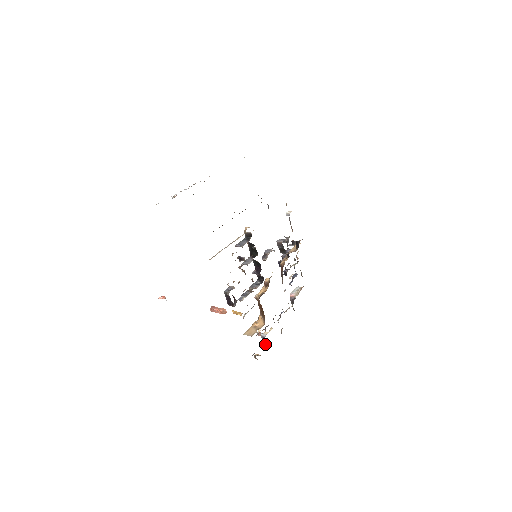
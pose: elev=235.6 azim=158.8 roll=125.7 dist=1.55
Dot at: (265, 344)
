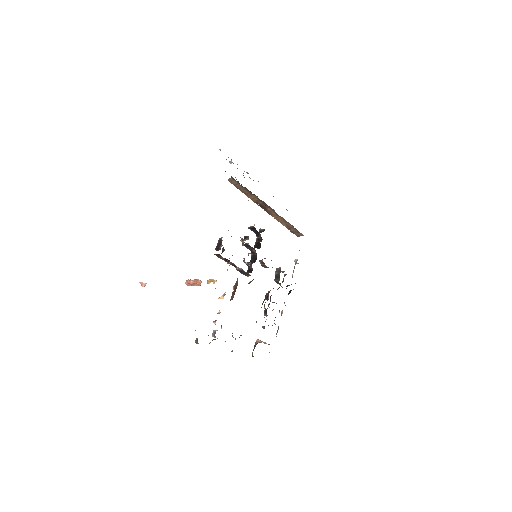
Dot at: (212, 340)
